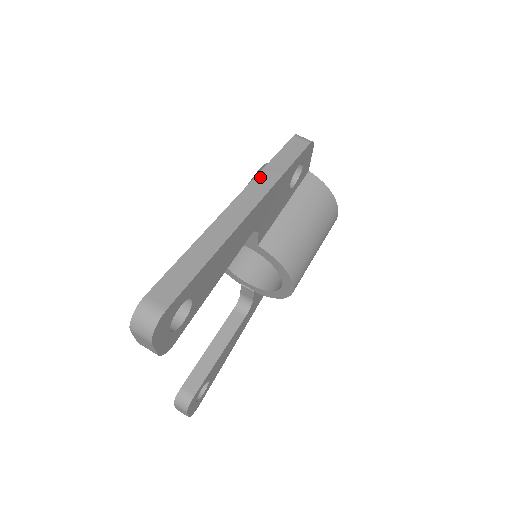
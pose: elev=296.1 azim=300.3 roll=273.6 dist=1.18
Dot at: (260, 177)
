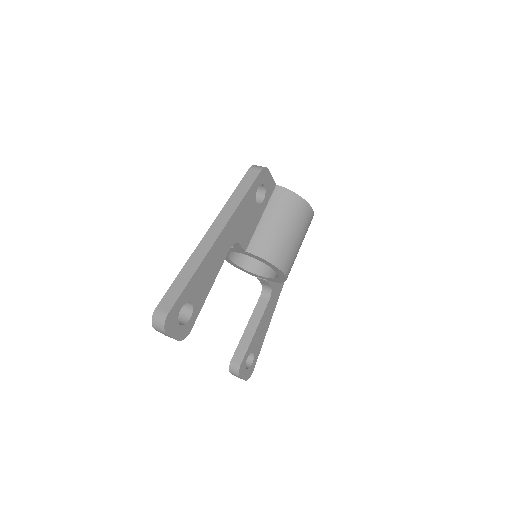
Dot at: (225, 208)
